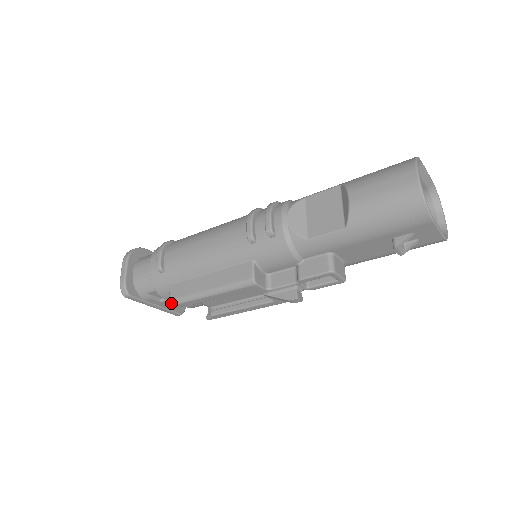
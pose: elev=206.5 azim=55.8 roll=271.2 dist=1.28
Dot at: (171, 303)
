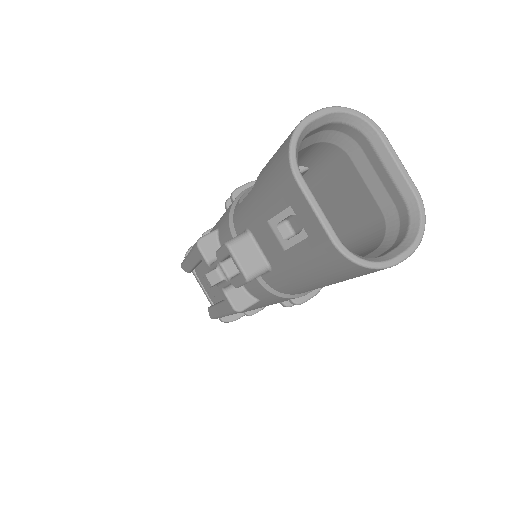
Dot at: occluded
